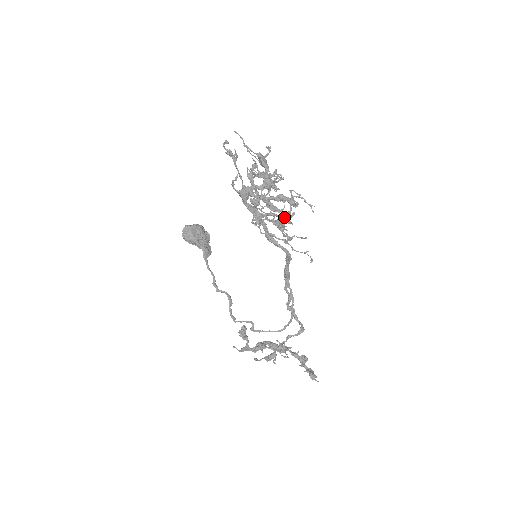
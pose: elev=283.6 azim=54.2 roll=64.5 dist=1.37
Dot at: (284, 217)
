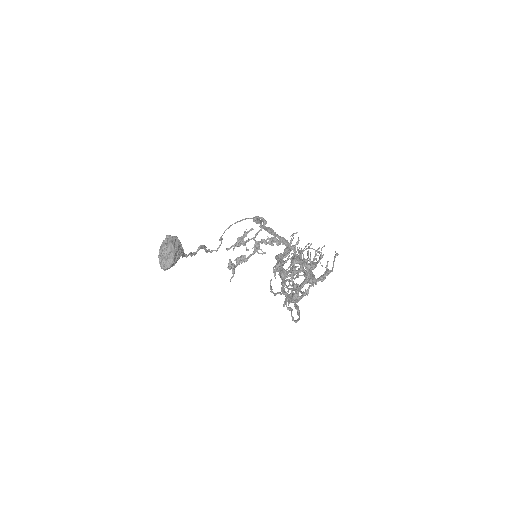
Dot at: (311, 268)
